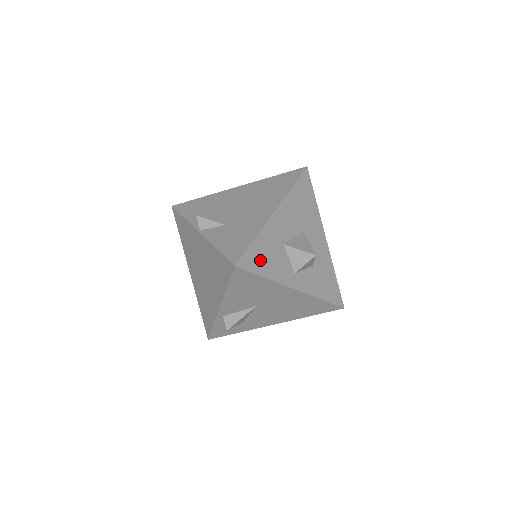
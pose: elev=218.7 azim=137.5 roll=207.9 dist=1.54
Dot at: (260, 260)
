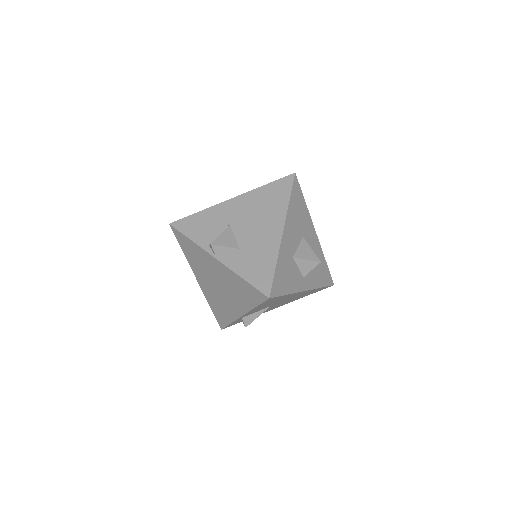
Dot at: (282, 282)
